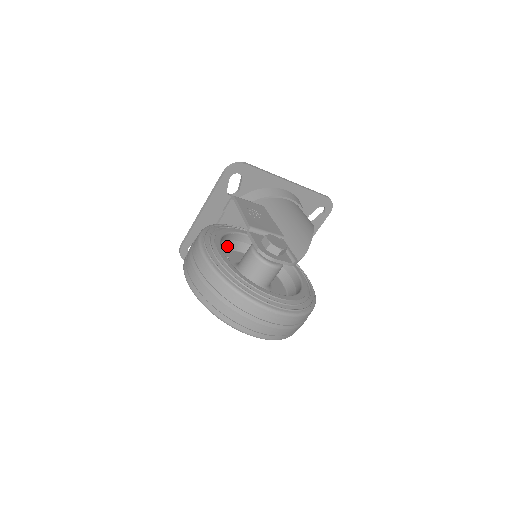
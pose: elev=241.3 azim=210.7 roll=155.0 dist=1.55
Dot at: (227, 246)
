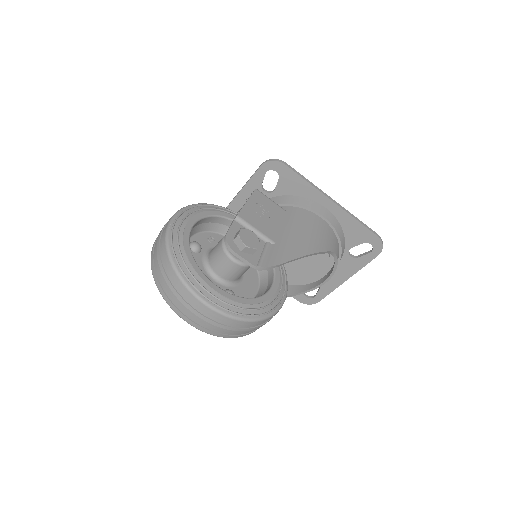
Dot at: (223, 231)
